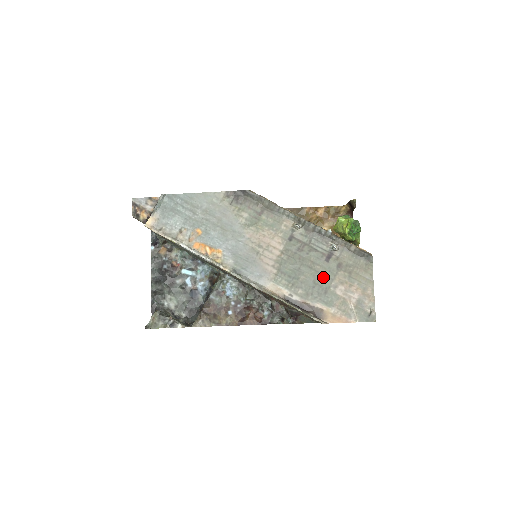
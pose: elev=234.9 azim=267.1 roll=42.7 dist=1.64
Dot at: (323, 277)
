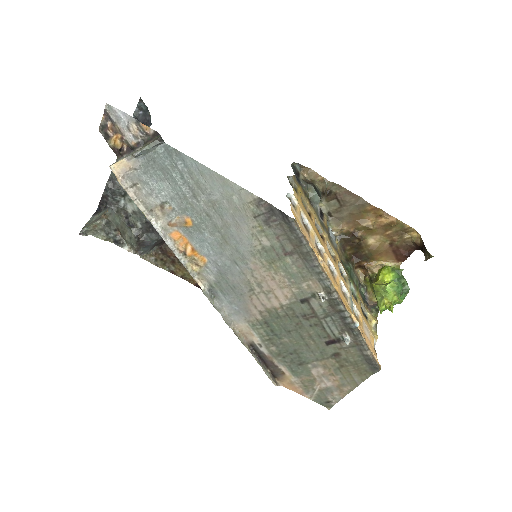
Dot at: (309, 353)
